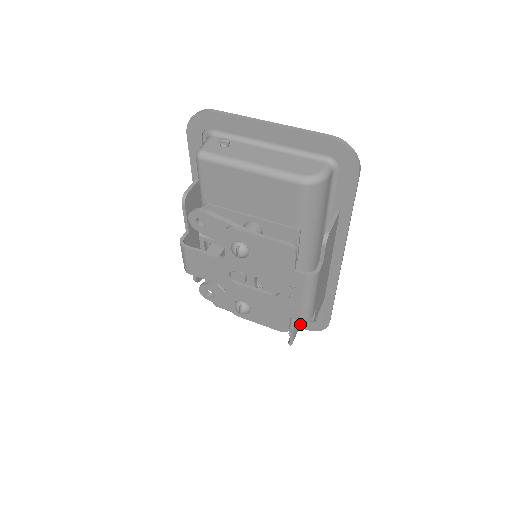
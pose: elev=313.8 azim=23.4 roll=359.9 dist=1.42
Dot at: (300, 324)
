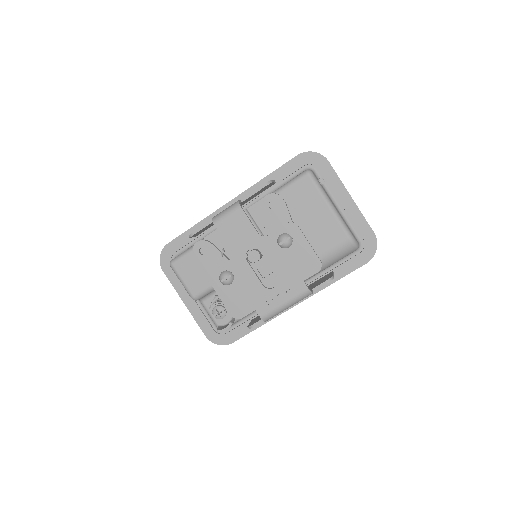
Dot at: (207, 329)
